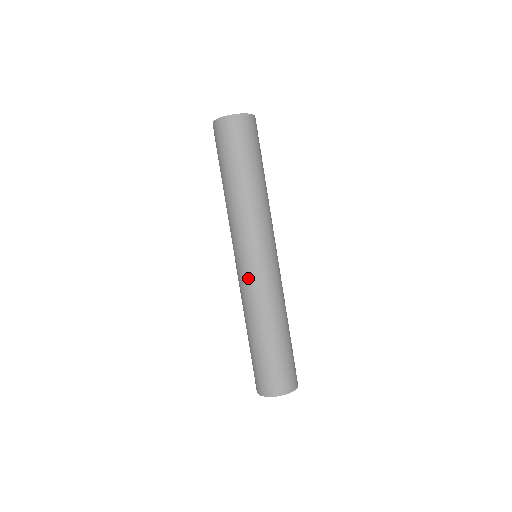
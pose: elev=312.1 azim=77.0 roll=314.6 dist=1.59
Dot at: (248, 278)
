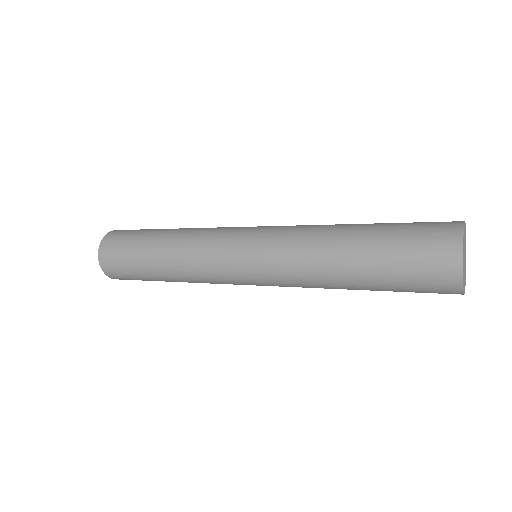
Dot at: (270, 235)
